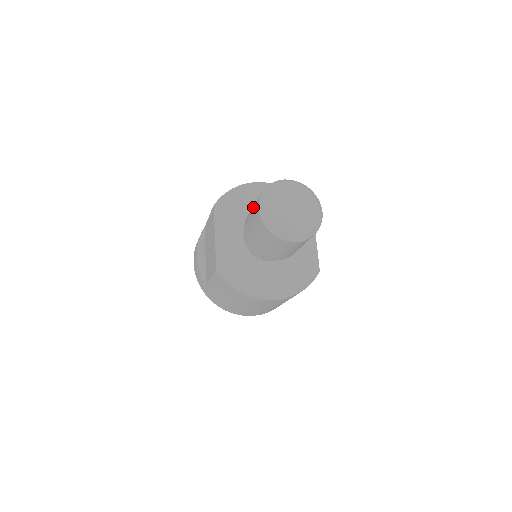
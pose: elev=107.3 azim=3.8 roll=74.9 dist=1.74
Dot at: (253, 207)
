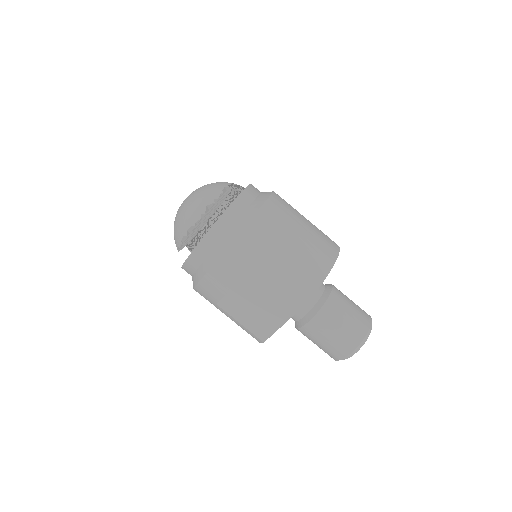
Dot at: (339, 335)
